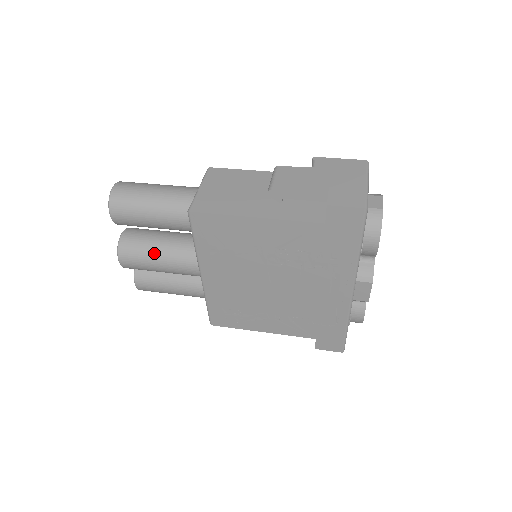
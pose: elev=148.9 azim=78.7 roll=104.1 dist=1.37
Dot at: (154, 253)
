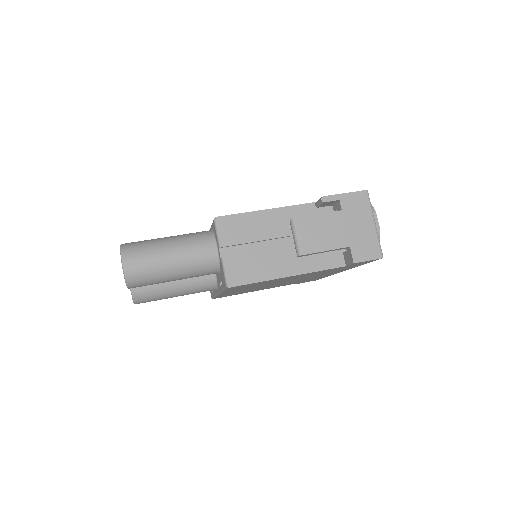
Dot at: (172, 292)
